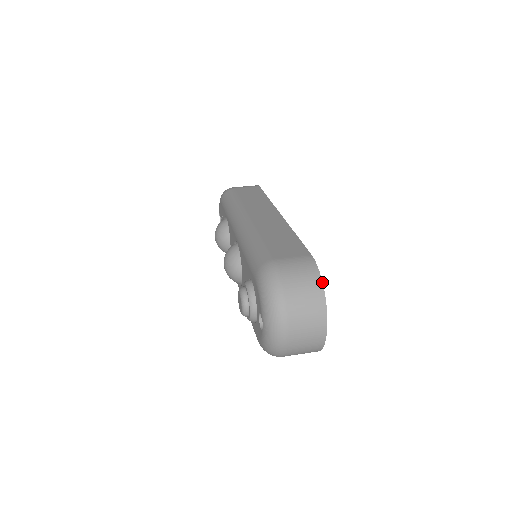
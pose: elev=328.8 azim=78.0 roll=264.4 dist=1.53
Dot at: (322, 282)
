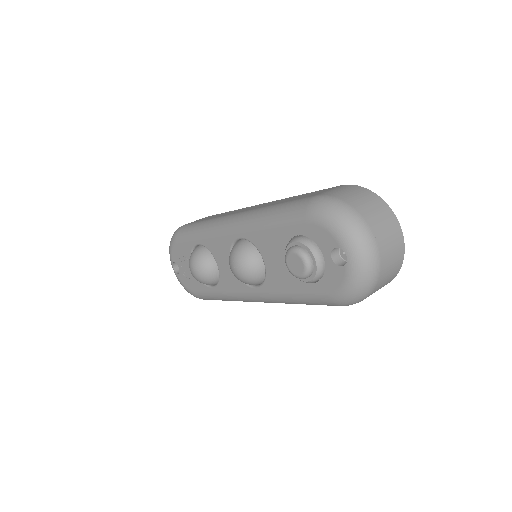
Dot at: occluded
